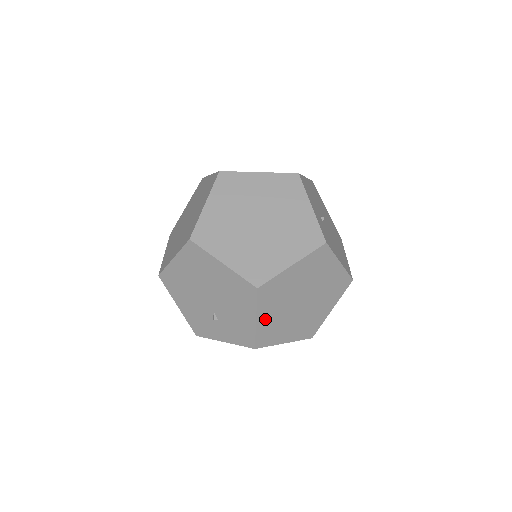
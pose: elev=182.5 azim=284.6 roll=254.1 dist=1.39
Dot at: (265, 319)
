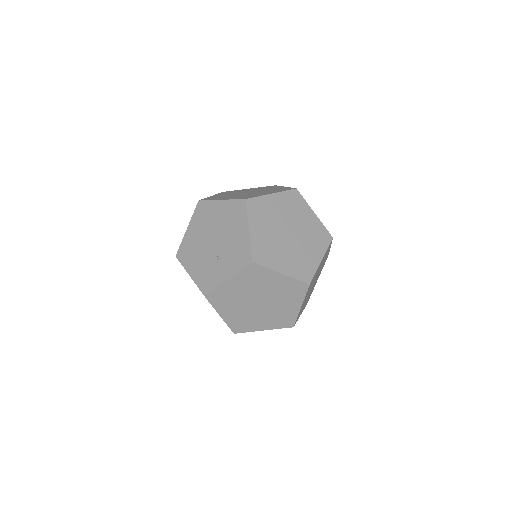
Dot at: (257, 234)
